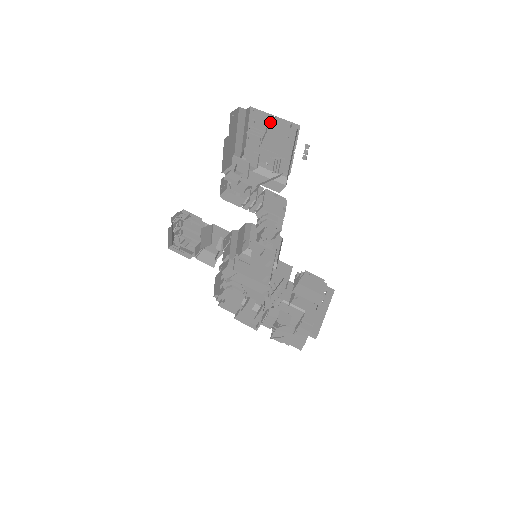
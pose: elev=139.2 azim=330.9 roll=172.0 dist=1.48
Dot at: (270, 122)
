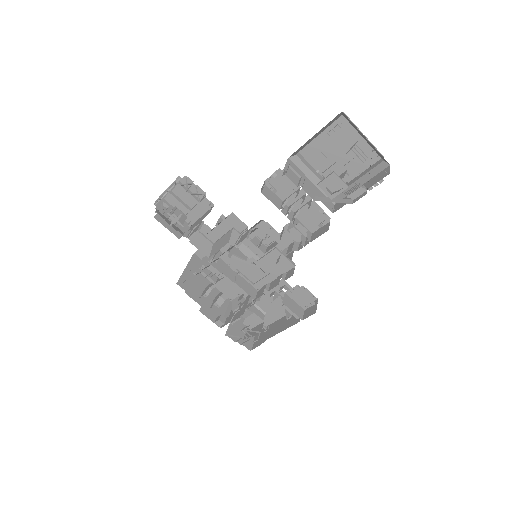
Dot at: (353, 137)
